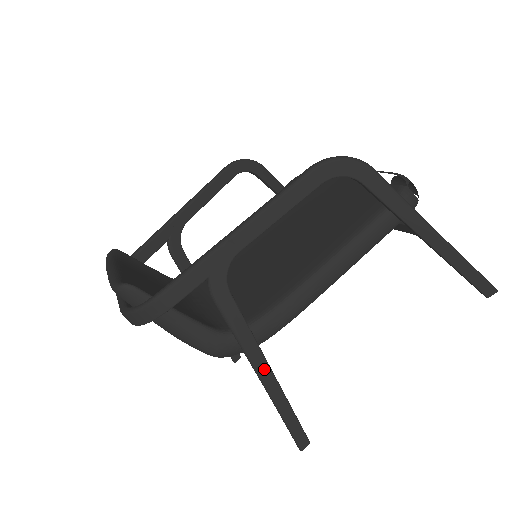
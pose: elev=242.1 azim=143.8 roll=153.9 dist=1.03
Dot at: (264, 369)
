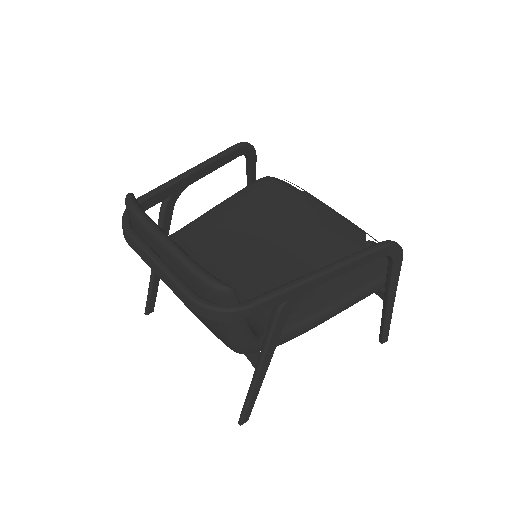
Dot at: (264, 369)
